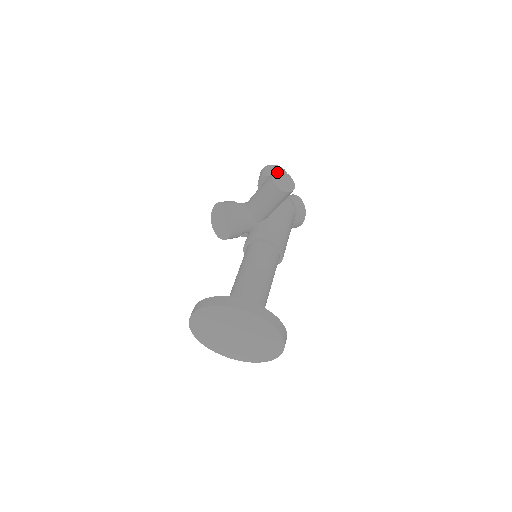
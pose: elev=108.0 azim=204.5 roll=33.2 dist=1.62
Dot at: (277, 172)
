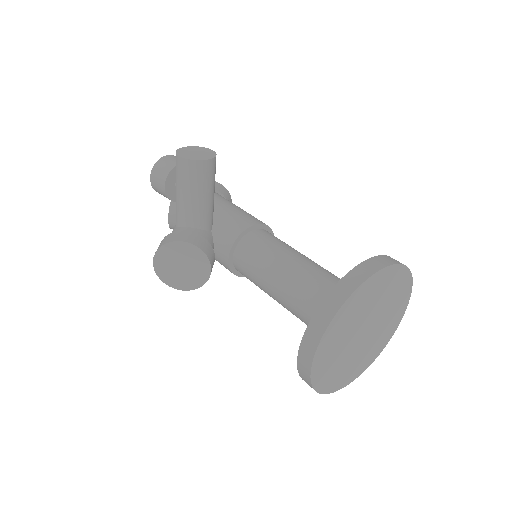
Dot at: (179, 152)
